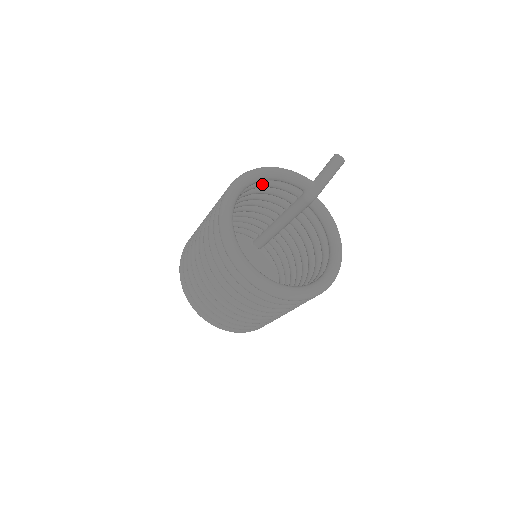
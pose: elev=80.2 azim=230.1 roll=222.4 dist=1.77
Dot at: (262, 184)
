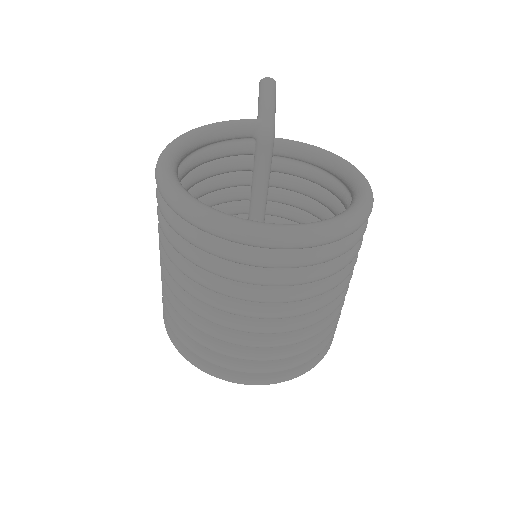
Dot at: (199, 156)
